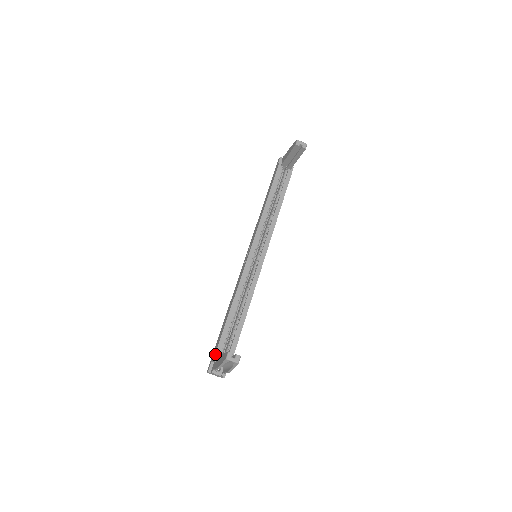
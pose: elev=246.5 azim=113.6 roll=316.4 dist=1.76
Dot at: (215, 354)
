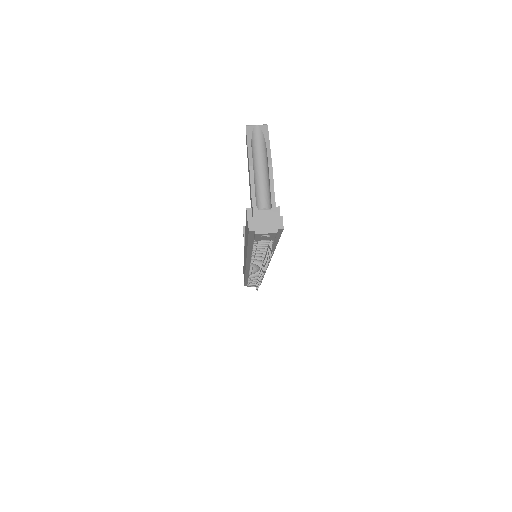
Dot at: (246, 212)
